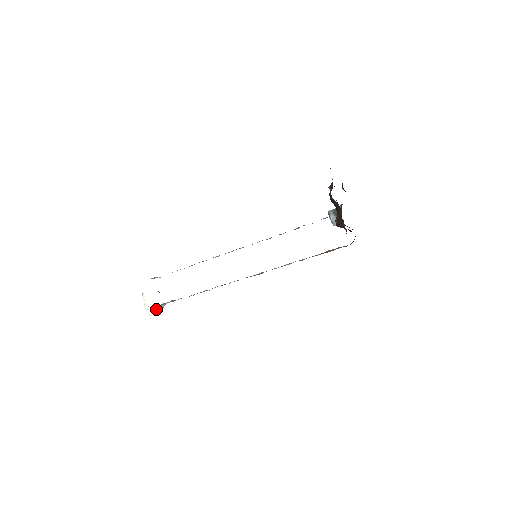
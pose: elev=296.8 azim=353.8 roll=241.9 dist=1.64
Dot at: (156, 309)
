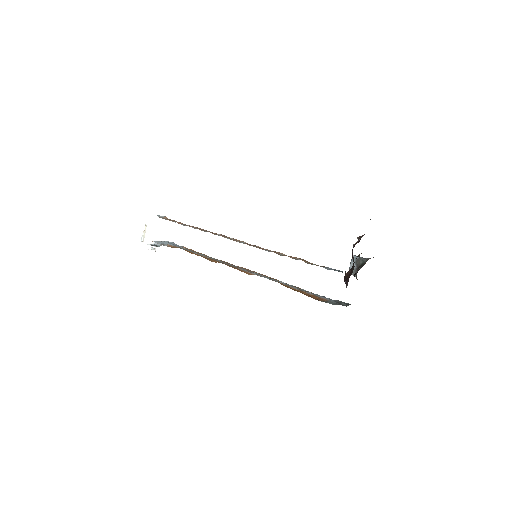
Dot at: (153, 243)
